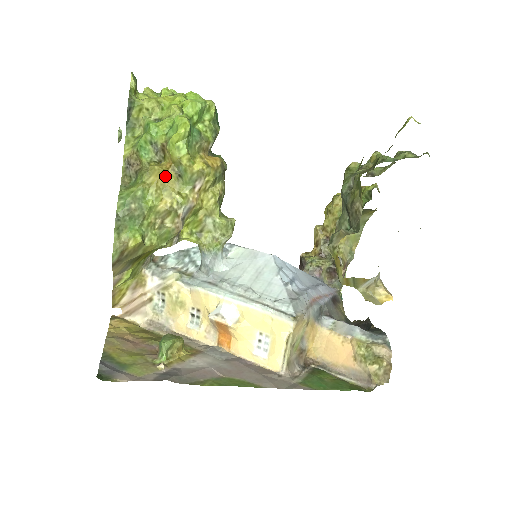
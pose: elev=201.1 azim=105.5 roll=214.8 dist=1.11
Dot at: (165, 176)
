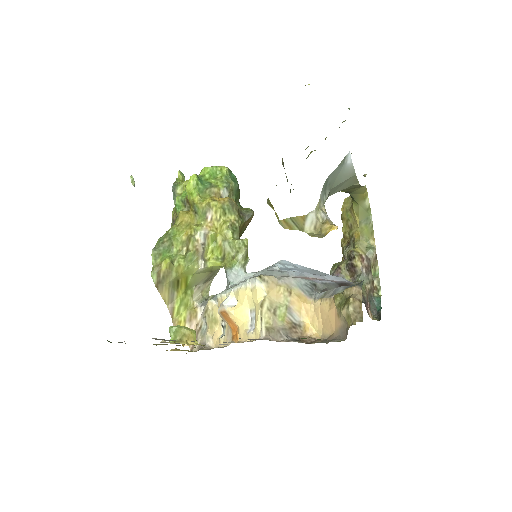
Dot at: (187, 216)
